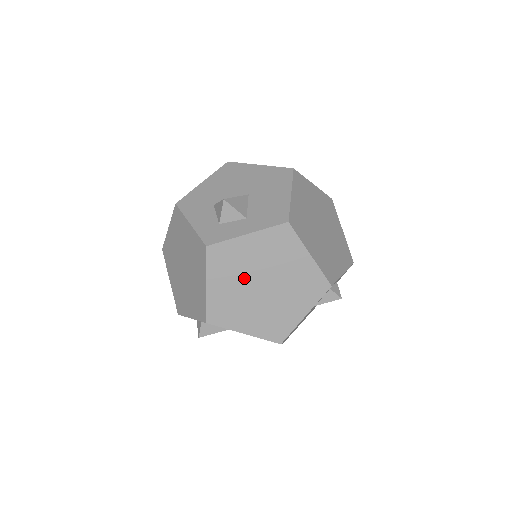
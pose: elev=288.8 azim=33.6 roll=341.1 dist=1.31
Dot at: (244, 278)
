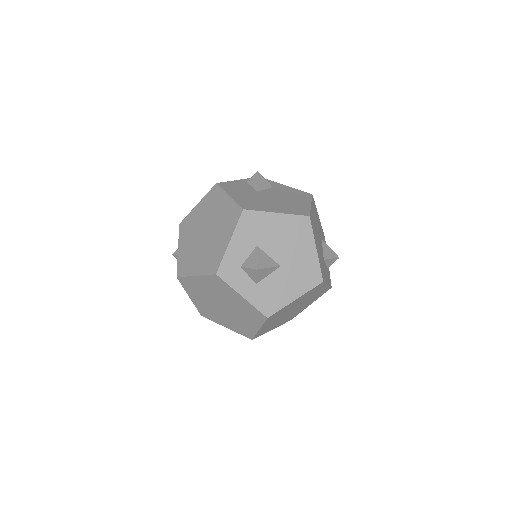
Dot at: (217, 296)
